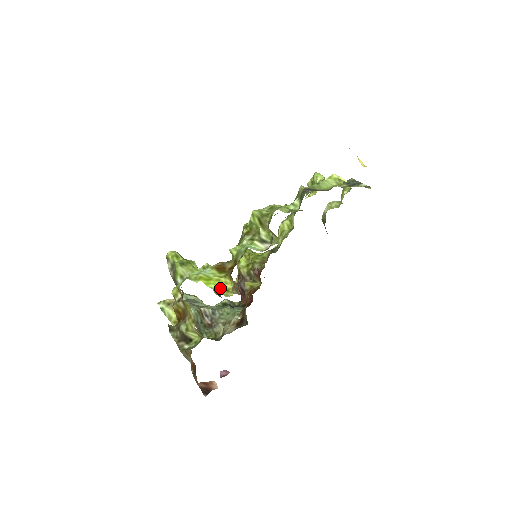
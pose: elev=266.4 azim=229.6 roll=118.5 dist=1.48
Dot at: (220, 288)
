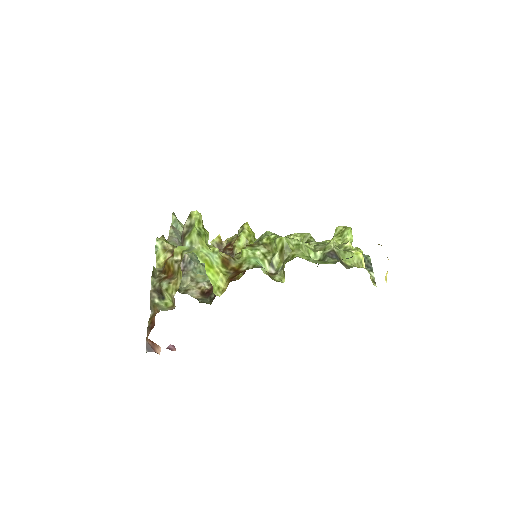
Dot at: (214, 281)
